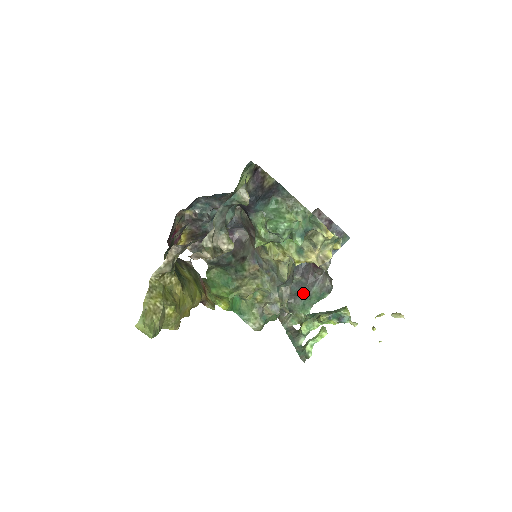
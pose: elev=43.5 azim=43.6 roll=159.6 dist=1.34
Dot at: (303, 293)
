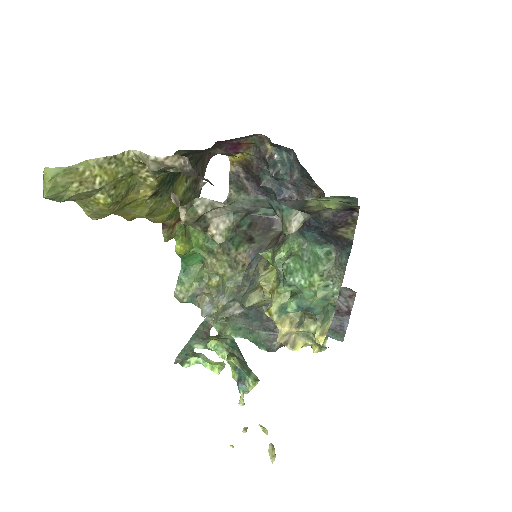
Dot at: (252, 322)
